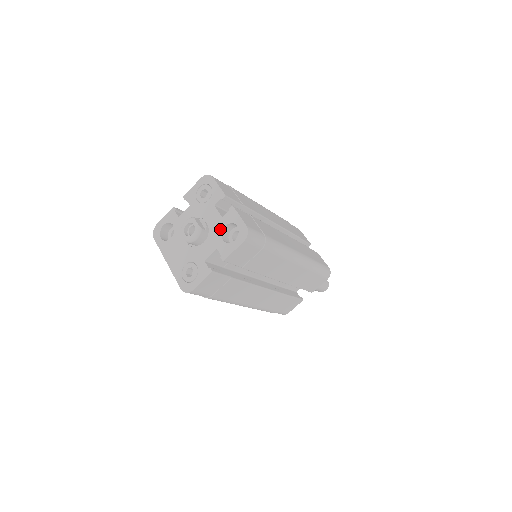
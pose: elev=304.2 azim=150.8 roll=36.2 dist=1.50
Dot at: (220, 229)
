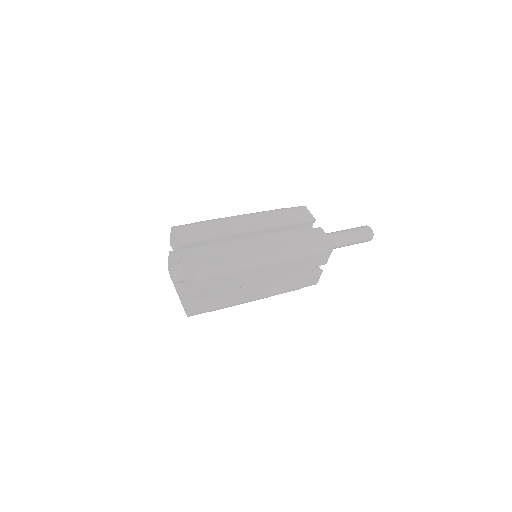
Dot at: (185, 271)
